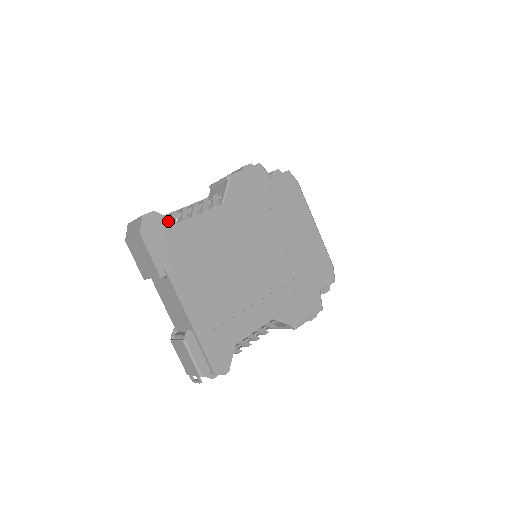
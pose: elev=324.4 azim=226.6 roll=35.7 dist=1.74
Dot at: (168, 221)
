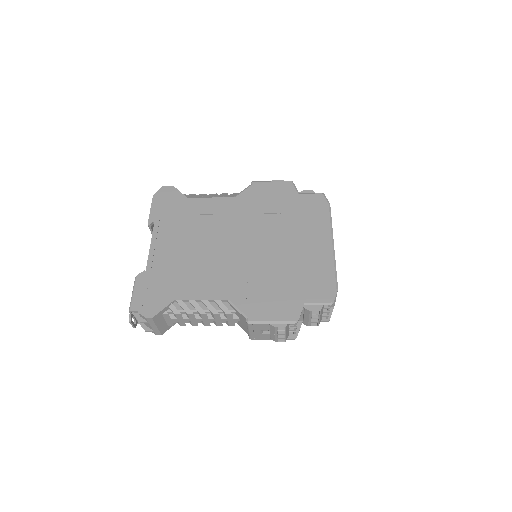
Dot at: (179, 195)
